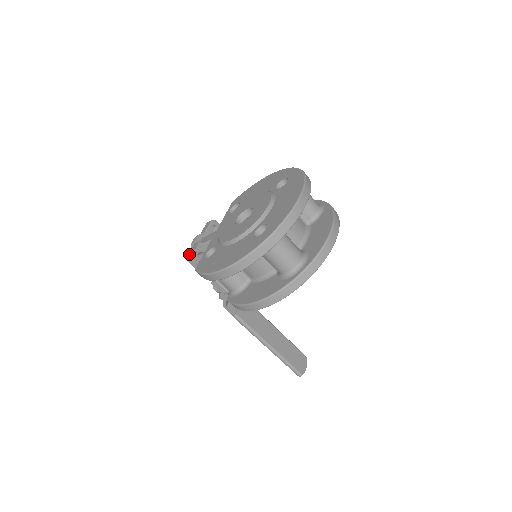
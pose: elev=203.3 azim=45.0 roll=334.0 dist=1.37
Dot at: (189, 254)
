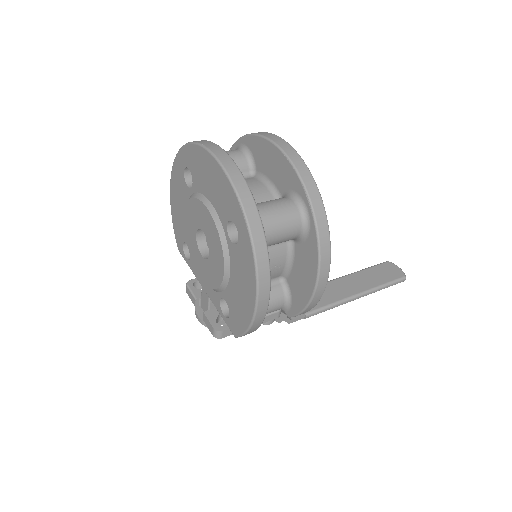
Dot at: (212, 333)
